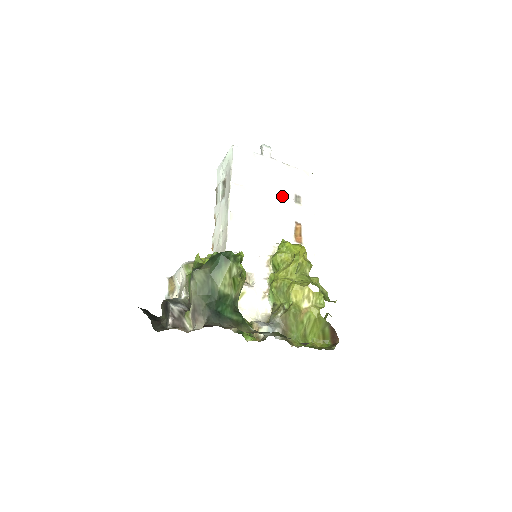
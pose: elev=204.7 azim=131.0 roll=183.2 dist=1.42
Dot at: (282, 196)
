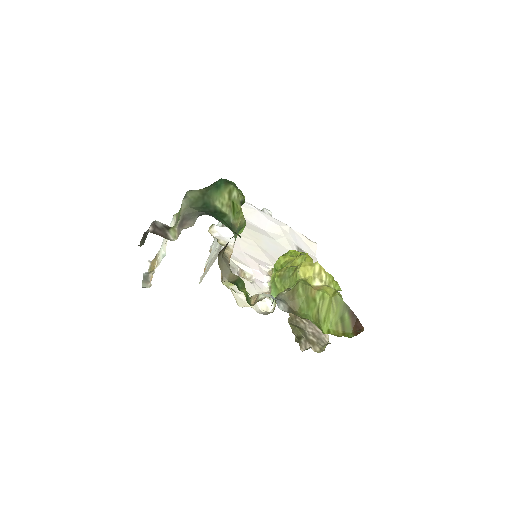
Dot at: (284, 241)
